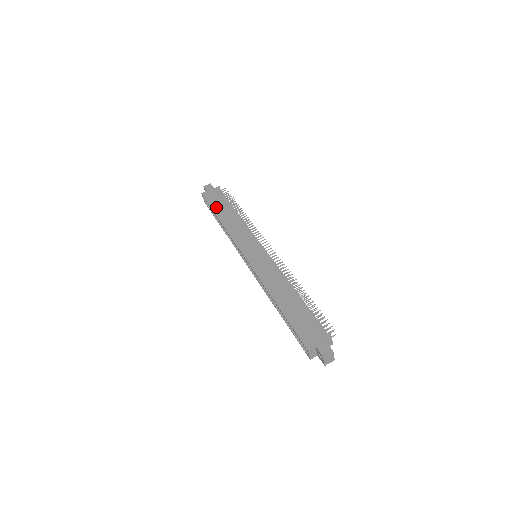
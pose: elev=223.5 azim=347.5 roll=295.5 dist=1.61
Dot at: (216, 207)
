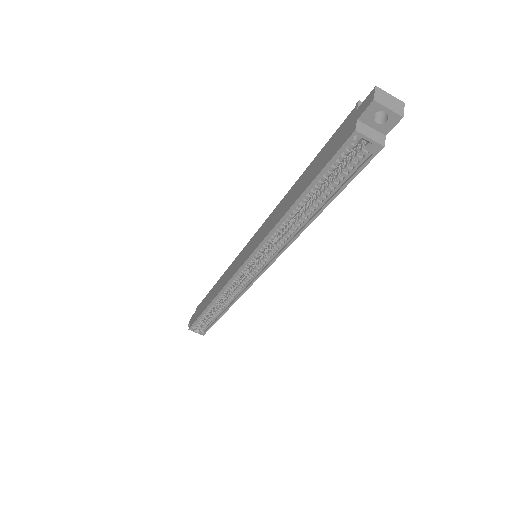
Dot at: (202, 309)
